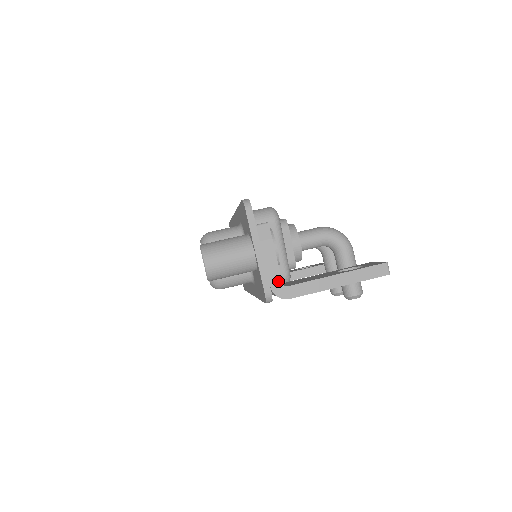
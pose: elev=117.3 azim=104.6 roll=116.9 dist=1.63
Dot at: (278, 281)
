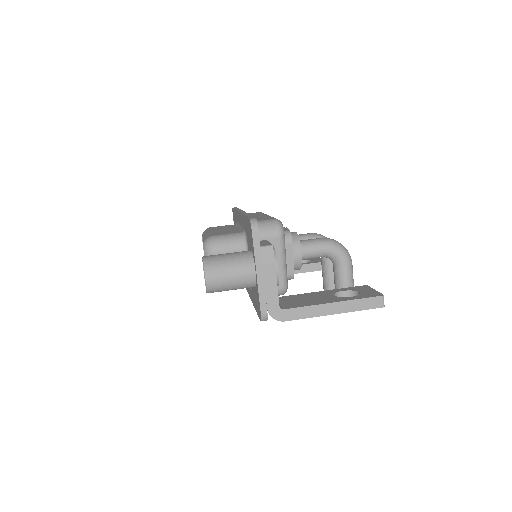
Dot at: (275, 304)
